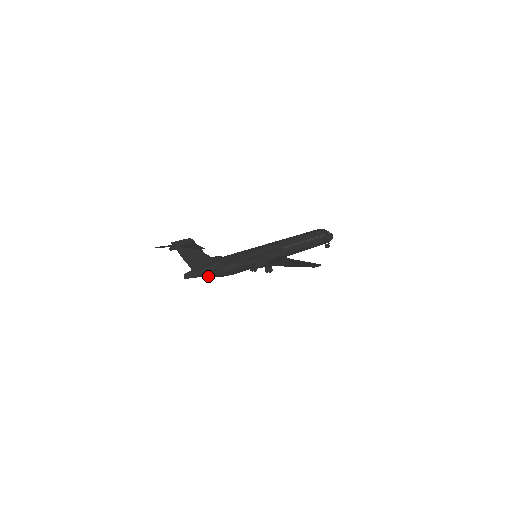
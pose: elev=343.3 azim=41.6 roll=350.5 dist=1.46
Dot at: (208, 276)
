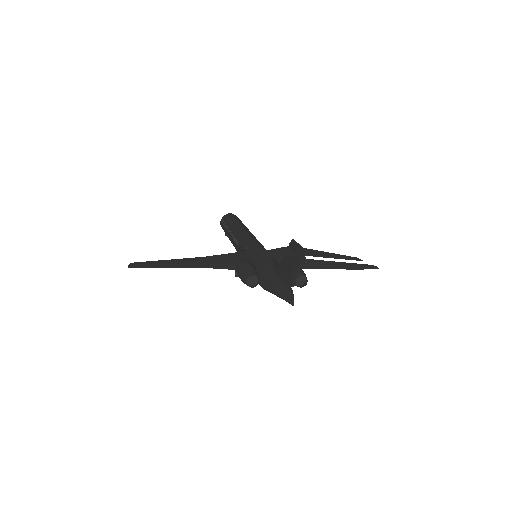
Dot at: occluded
